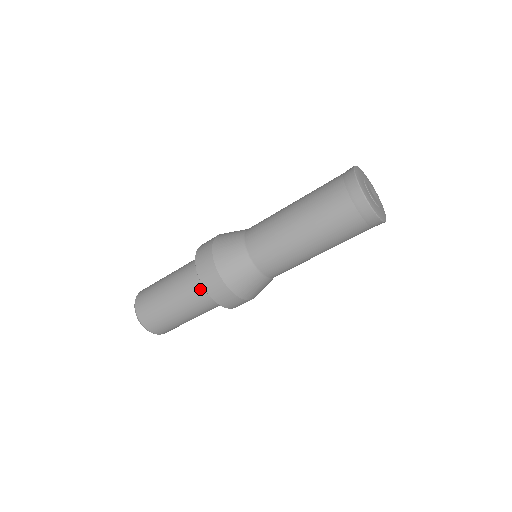
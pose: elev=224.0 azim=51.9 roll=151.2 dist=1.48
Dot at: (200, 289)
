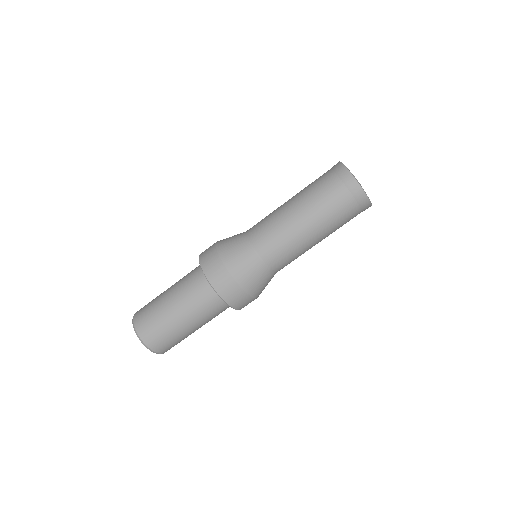
Dot at: (214, 300)
